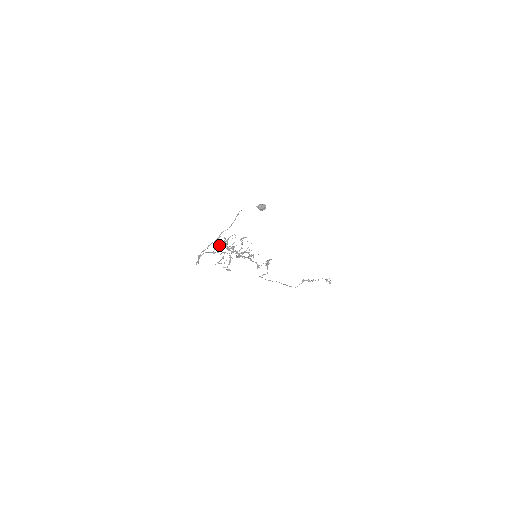
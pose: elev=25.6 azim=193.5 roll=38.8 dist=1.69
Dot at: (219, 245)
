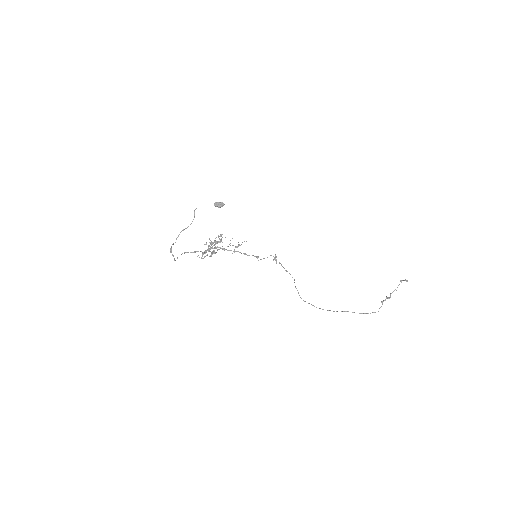
Dot at: (203, 252)
